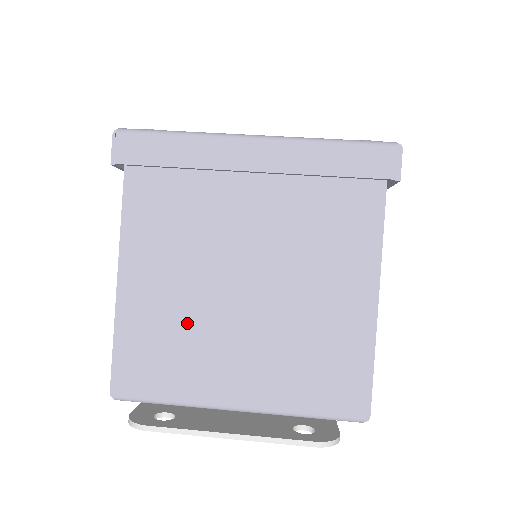
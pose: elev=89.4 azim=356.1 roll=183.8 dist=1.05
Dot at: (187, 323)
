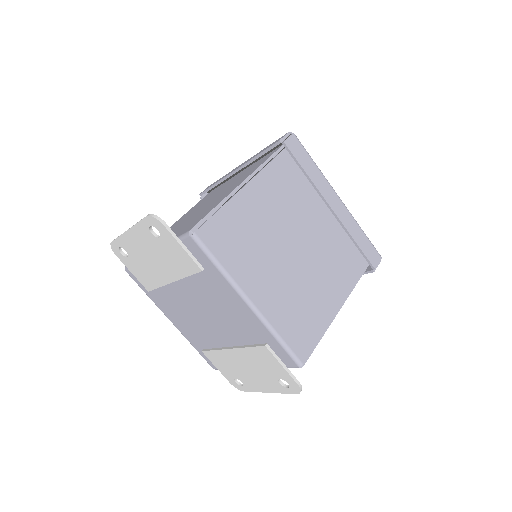
Dot at: occluded
